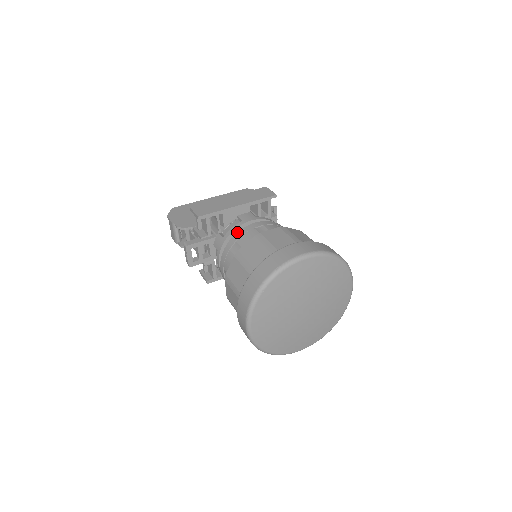
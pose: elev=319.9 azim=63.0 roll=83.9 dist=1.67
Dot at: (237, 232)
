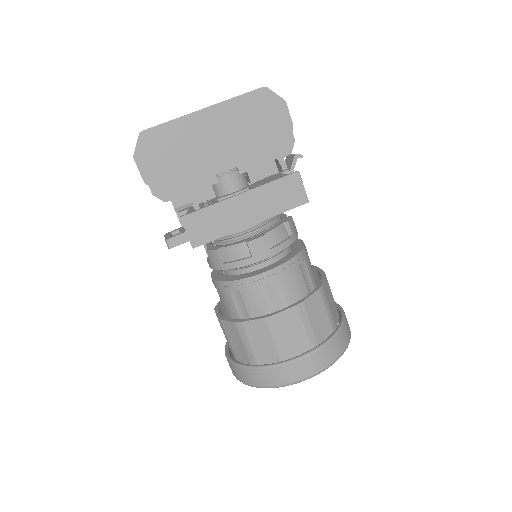
Dot at: (243, 279)
